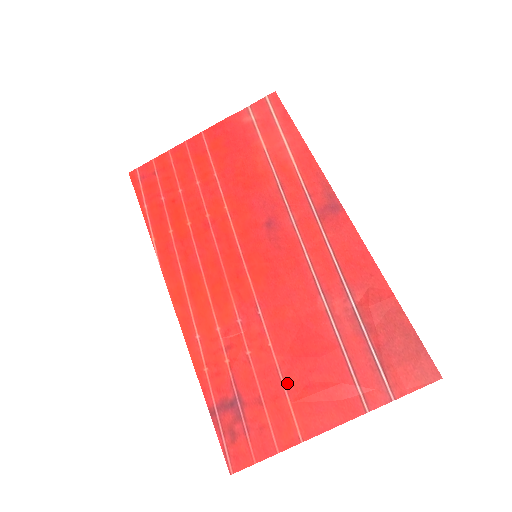
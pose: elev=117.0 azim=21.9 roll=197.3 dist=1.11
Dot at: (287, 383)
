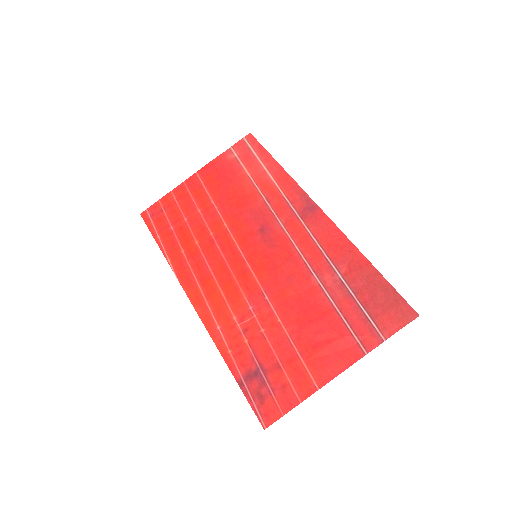
Dot at: (298, 347)
